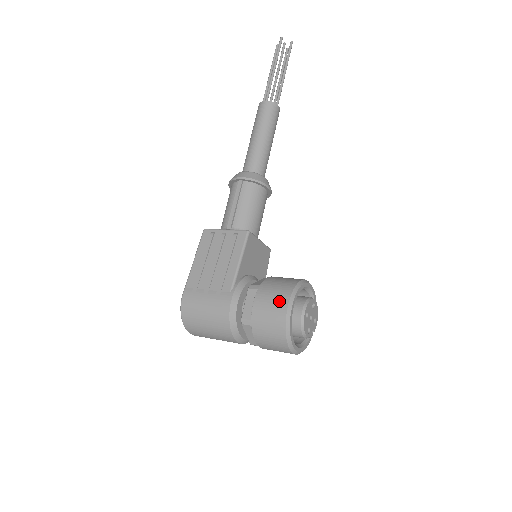
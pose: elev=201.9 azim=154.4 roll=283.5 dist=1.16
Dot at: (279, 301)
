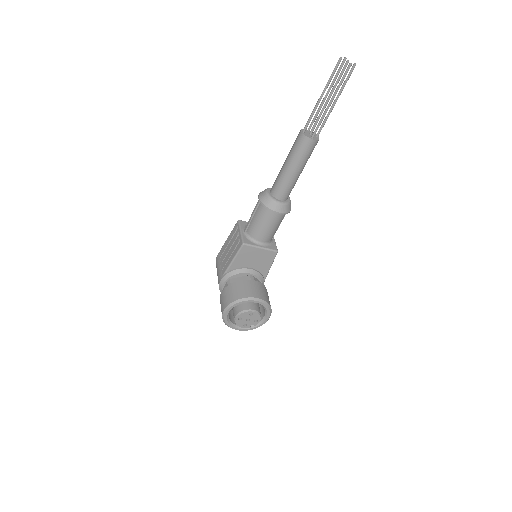
Dot at: (224, 303)
